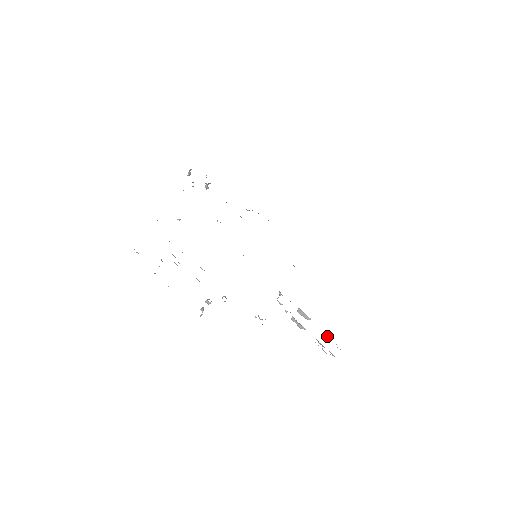
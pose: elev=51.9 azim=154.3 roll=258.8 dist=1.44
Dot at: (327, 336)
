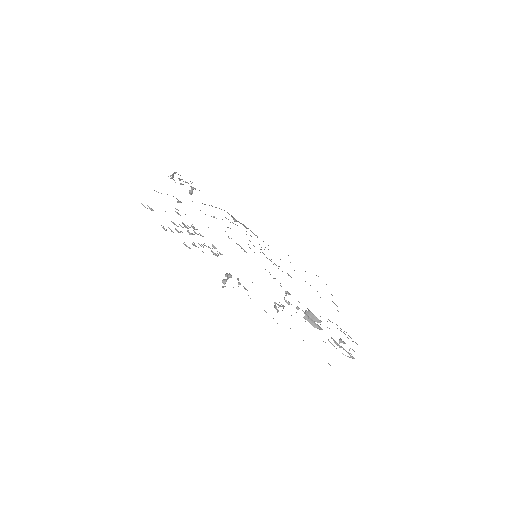
Dot at: (339, 340)
